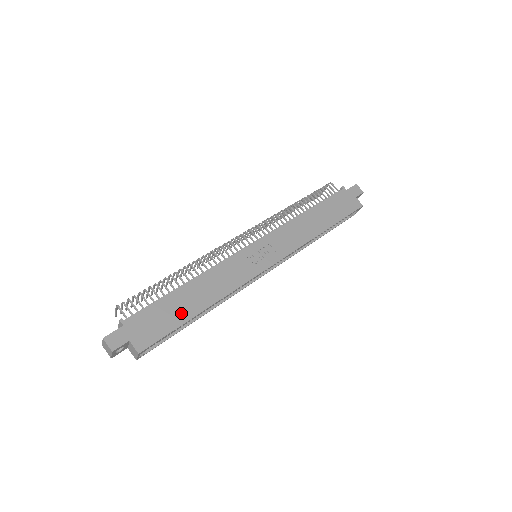
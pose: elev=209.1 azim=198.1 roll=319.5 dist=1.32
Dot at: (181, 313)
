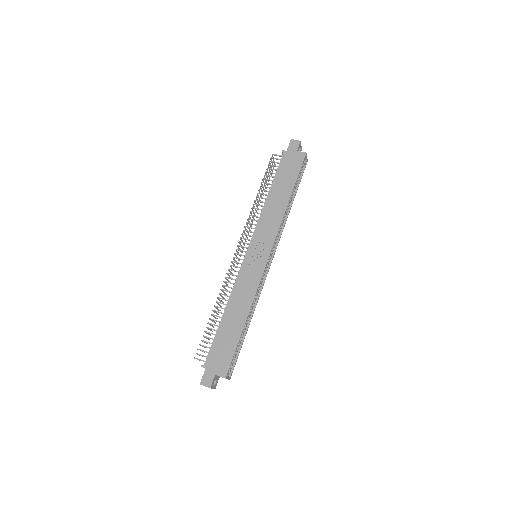
Dot at: (233, 335)
